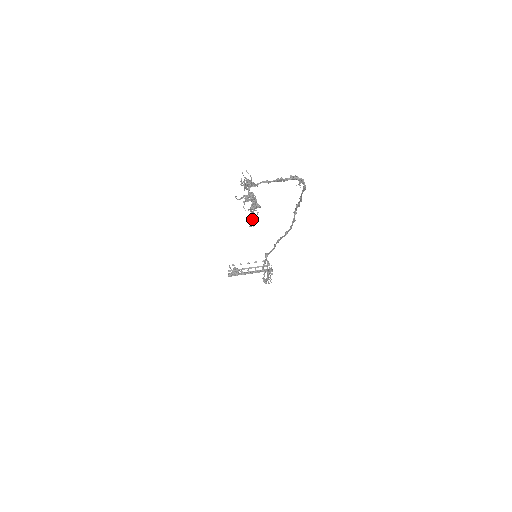
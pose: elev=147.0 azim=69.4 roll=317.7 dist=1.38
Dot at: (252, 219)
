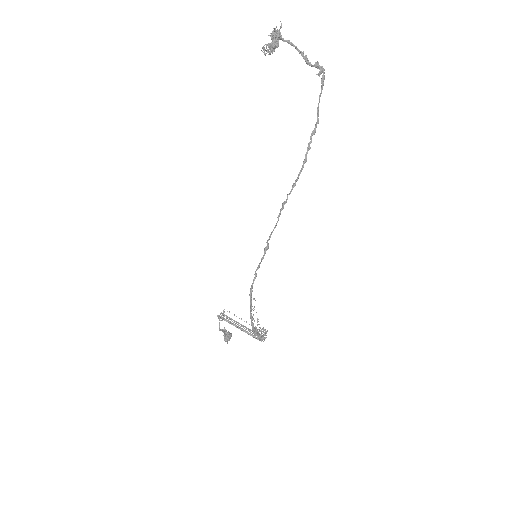
Dot at: (266, 45)
